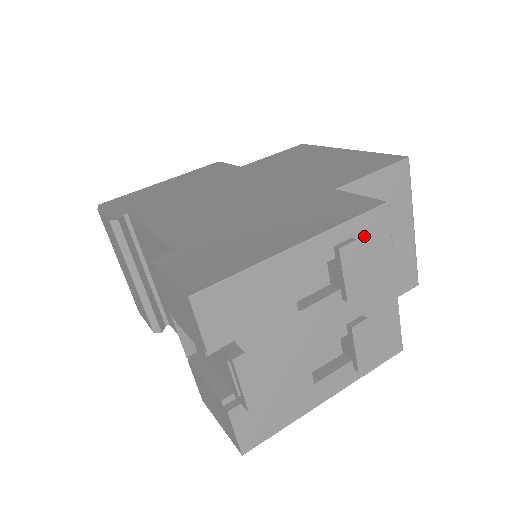
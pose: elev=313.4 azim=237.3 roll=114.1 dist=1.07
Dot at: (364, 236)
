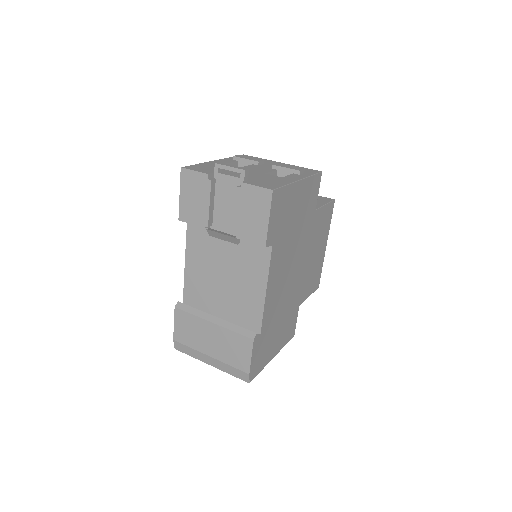
Dot at: occluded
